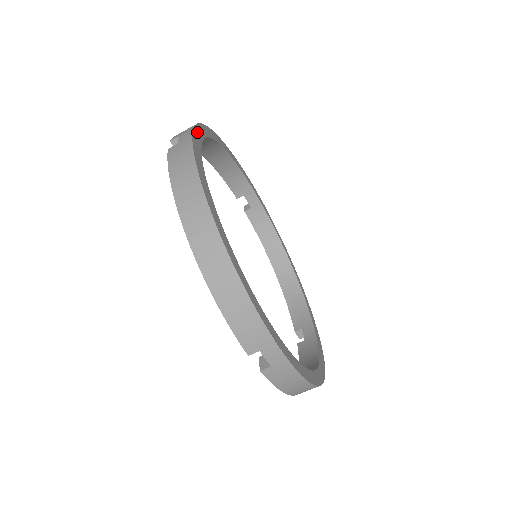
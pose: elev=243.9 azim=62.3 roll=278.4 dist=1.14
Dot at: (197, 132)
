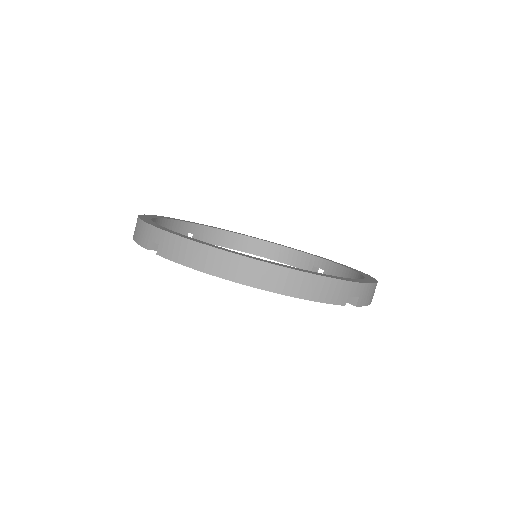
Dot at: (154, 225)
